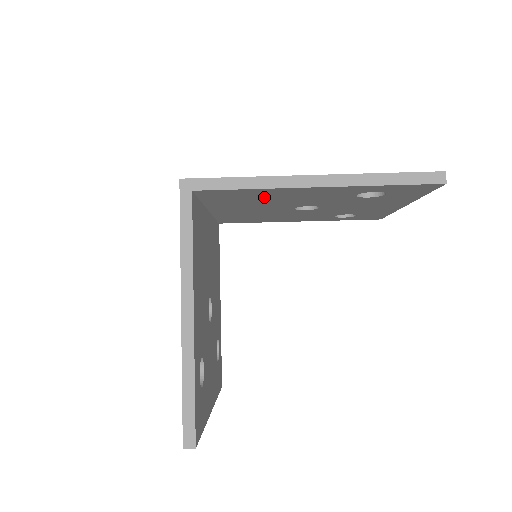
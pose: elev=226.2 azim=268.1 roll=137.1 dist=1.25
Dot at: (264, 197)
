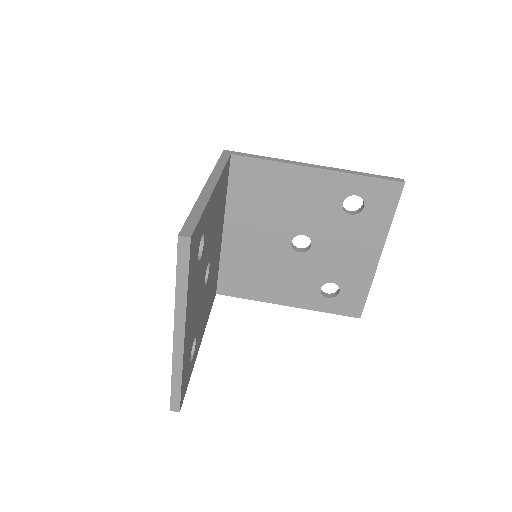
Dot at: (275, 191)
